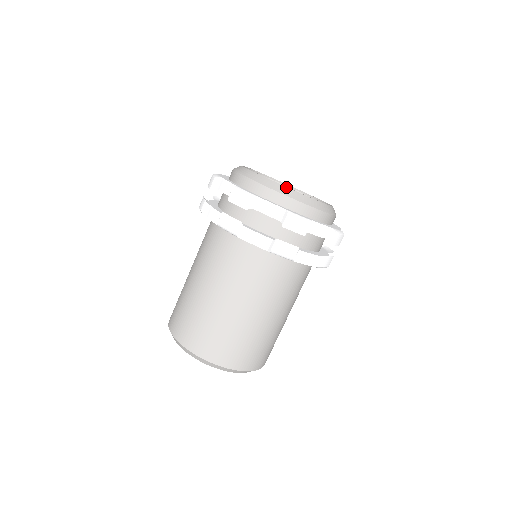
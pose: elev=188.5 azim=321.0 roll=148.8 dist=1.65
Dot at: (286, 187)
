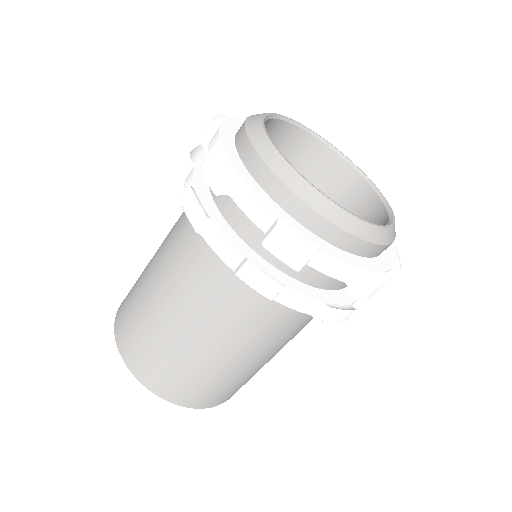
Dot at: (360, 219)
